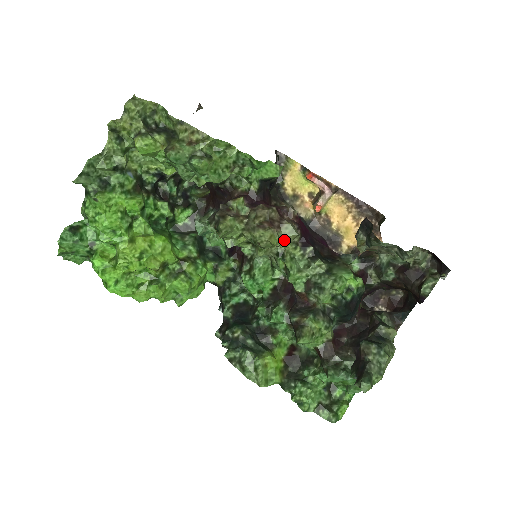
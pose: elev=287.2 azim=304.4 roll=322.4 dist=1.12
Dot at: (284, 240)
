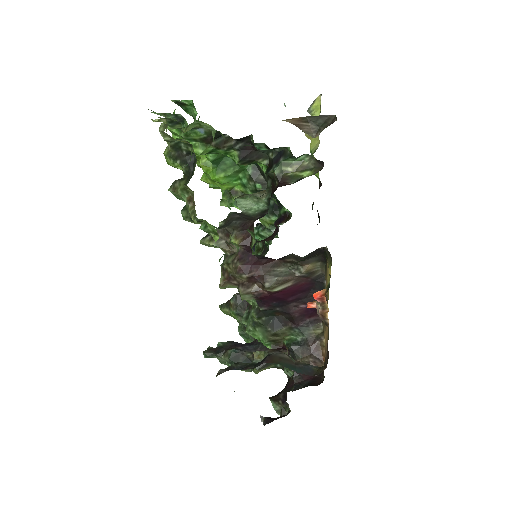
Dot at: occluded
